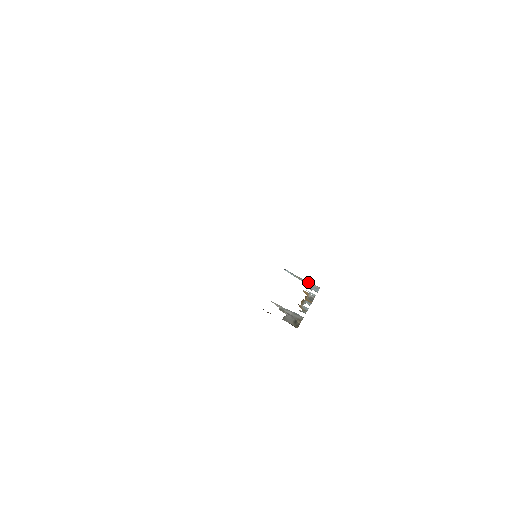
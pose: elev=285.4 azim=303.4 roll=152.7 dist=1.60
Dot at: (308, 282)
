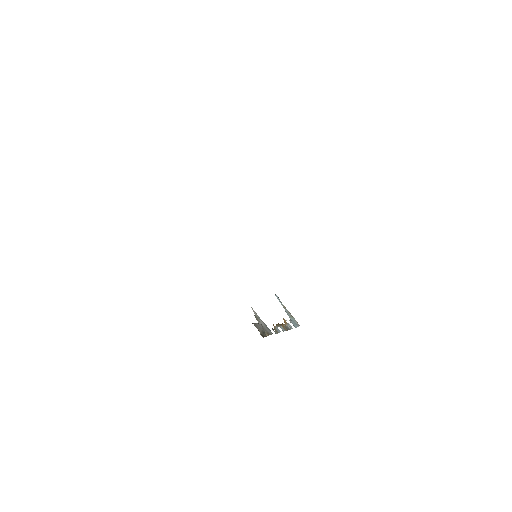
Dot at: (291, 315)
